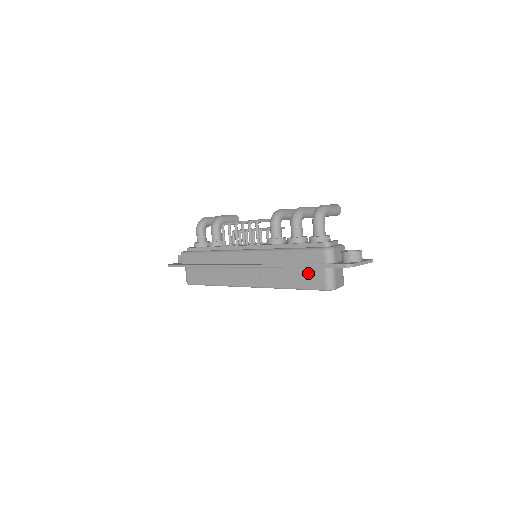
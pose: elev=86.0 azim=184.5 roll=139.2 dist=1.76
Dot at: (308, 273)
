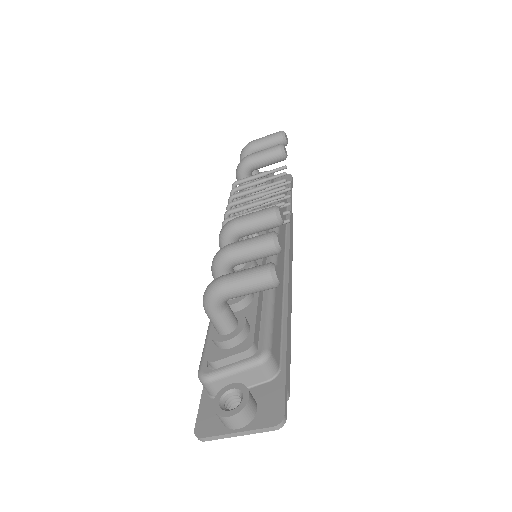
Dot at: occluded
